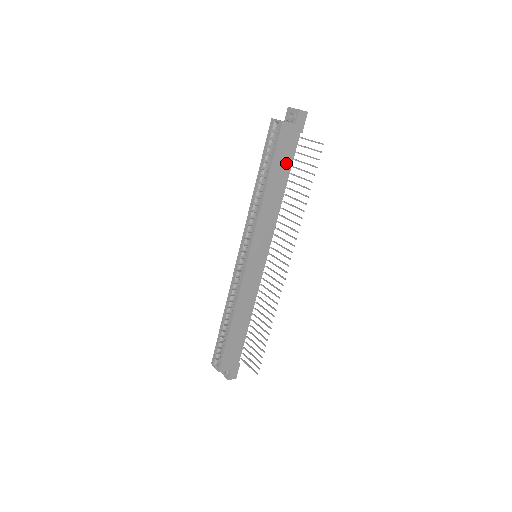
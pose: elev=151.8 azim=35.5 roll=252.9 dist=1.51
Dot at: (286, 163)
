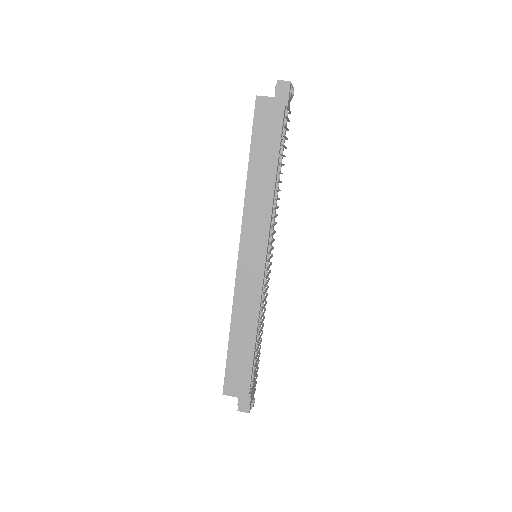
Dot at: (271, 143)
